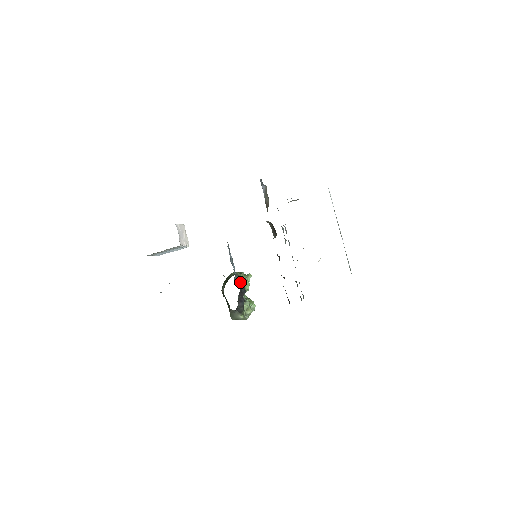
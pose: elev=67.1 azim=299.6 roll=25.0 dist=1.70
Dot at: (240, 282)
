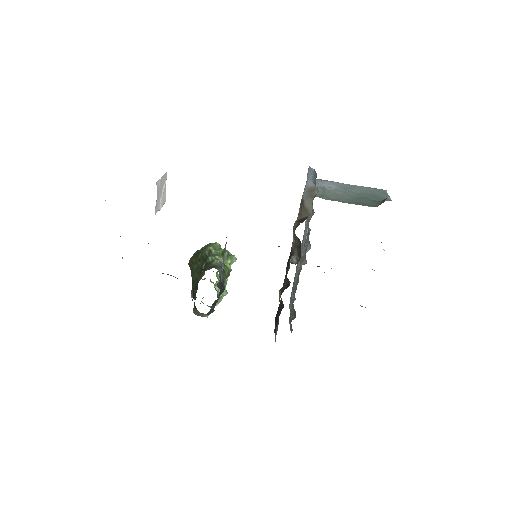
Dot at: (222, 279)
